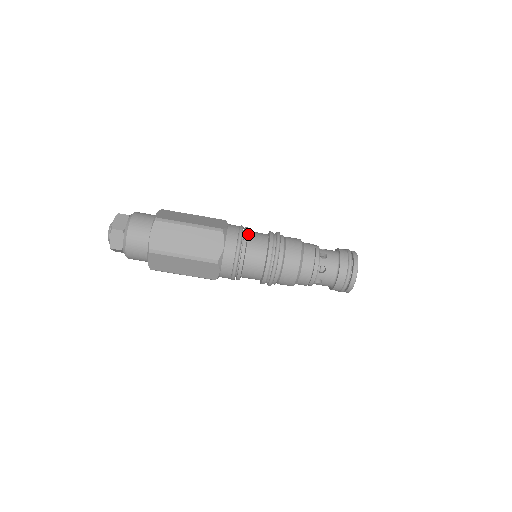
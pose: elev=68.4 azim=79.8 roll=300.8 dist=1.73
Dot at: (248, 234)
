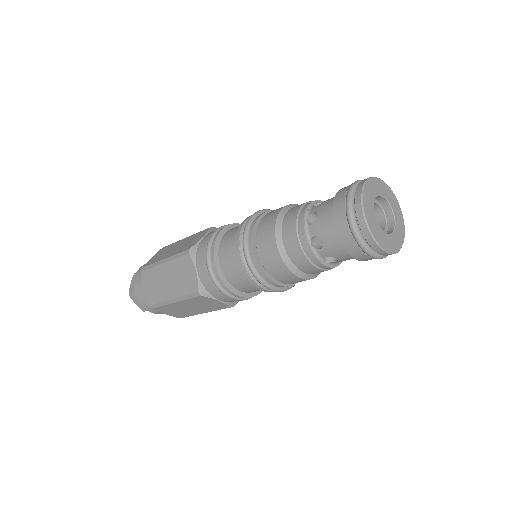
Dot at: (221, 238)
